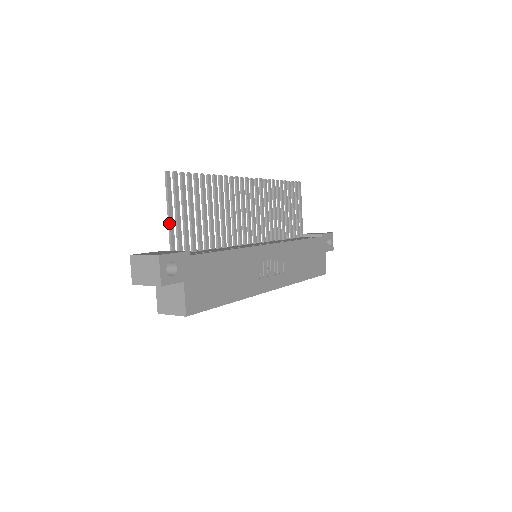
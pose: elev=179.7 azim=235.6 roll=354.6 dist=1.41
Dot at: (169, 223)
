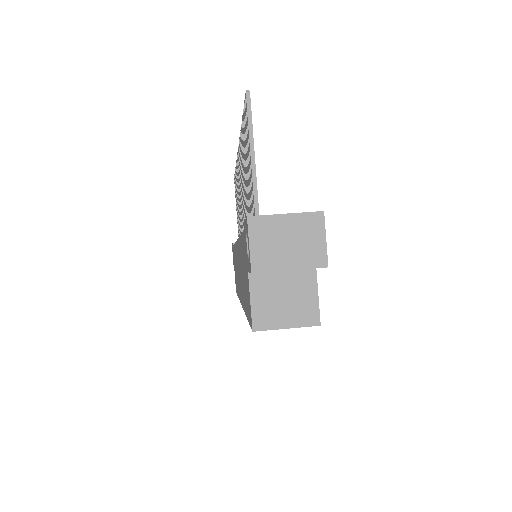
Dot at: (255, 176)
